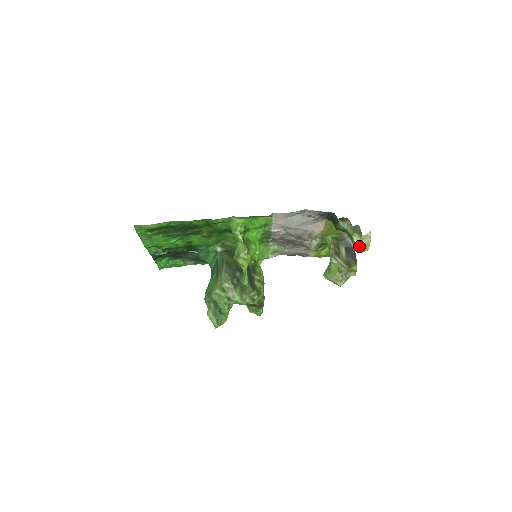
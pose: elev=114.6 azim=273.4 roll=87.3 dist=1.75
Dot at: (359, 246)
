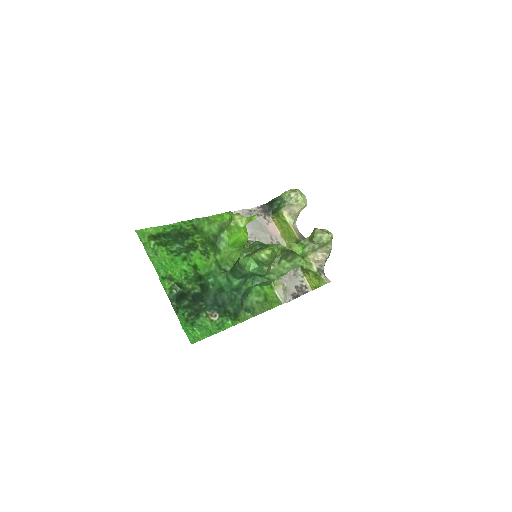
Dot at: (296, 191)
